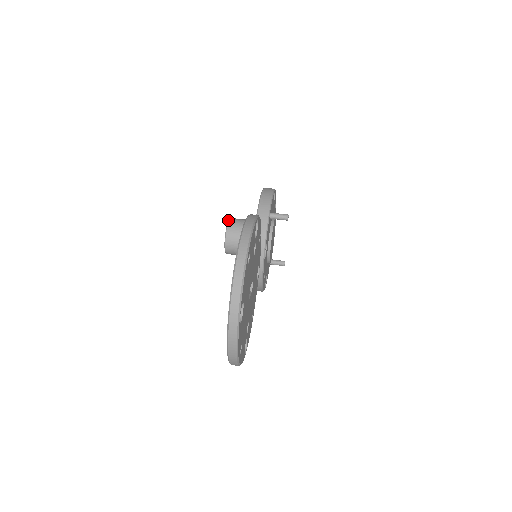
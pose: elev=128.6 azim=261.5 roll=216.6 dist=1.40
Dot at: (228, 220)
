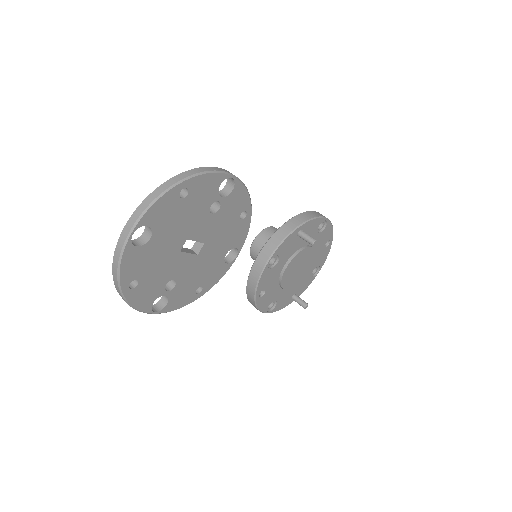
Dot at: (270, 226)
